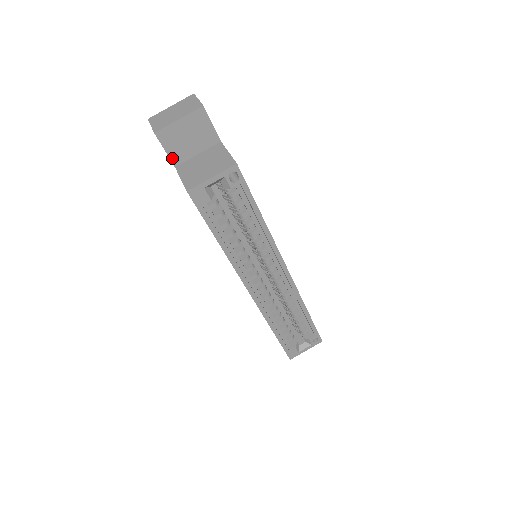
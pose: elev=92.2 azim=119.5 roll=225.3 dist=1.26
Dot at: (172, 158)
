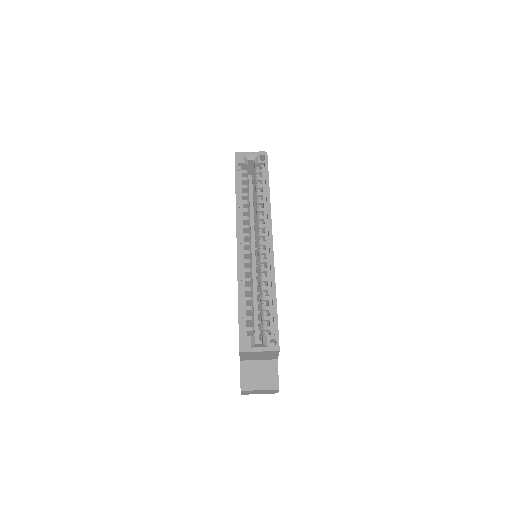
Dot at: occluded
